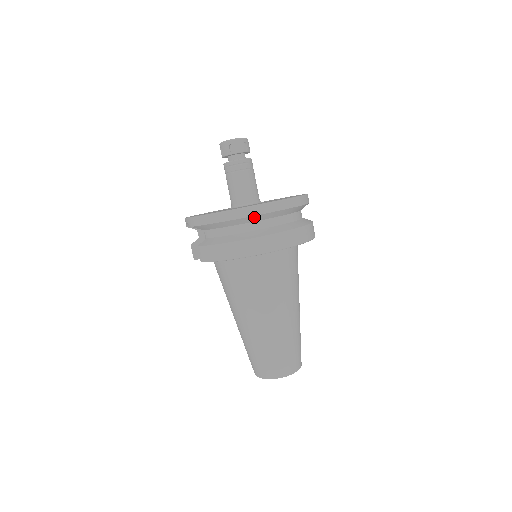
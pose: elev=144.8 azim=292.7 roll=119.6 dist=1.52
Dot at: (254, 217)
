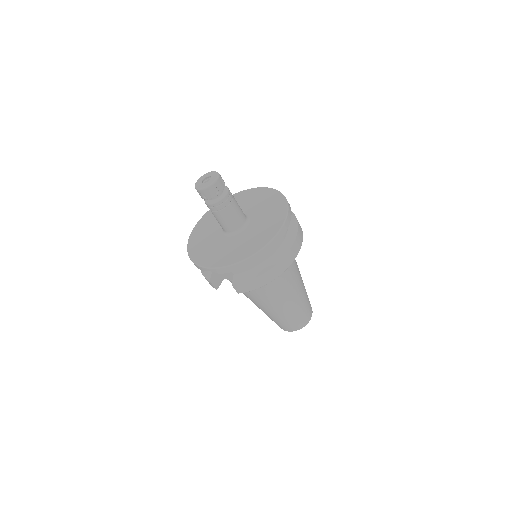
Dot at: (276, 244)
